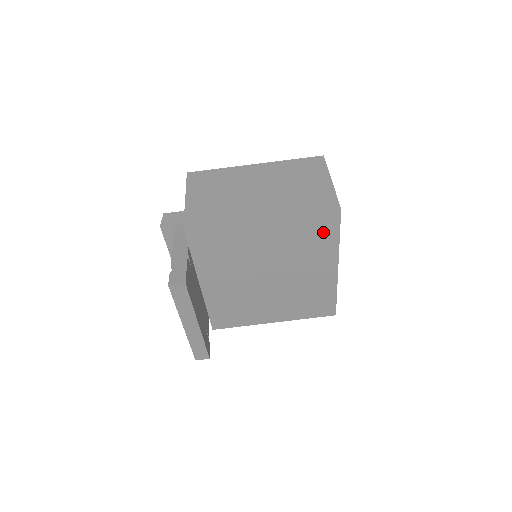
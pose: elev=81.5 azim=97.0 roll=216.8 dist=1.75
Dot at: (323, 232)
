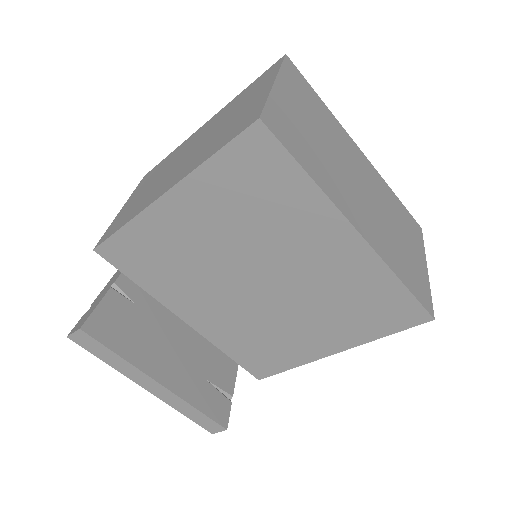
Dot at: (270, 176)
